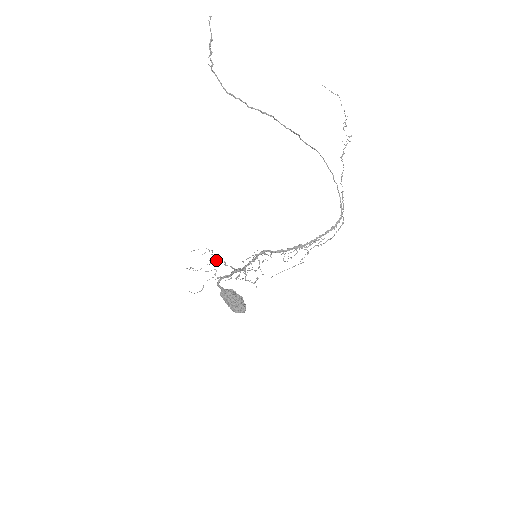
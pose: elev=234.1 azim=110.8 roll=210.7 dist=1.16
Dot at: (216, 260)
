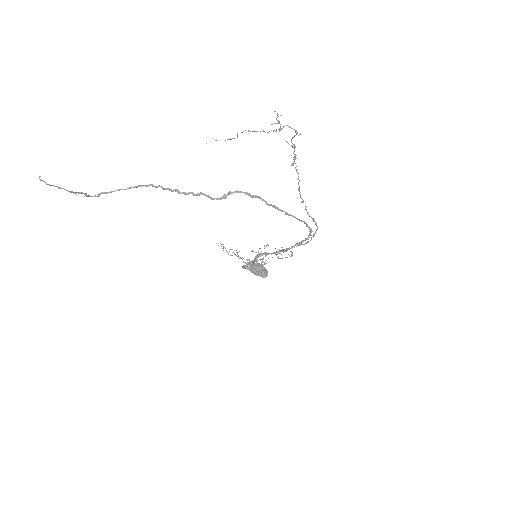
Dot at: occluded
